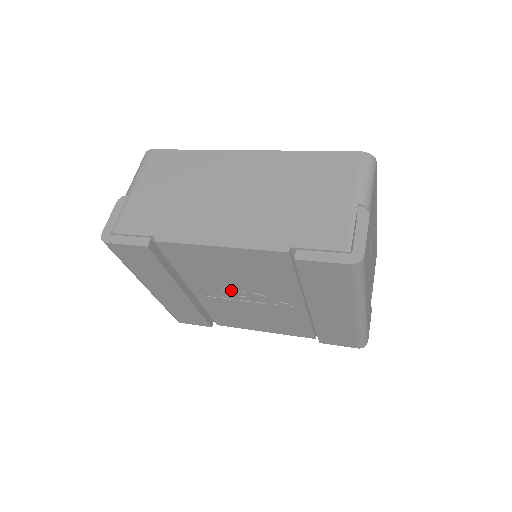
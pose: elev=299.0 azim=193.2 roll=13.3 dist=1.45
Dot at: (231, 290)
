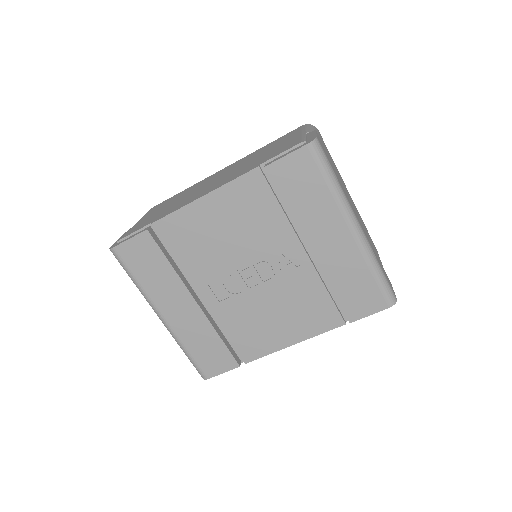
Dot at: (236, 271)
